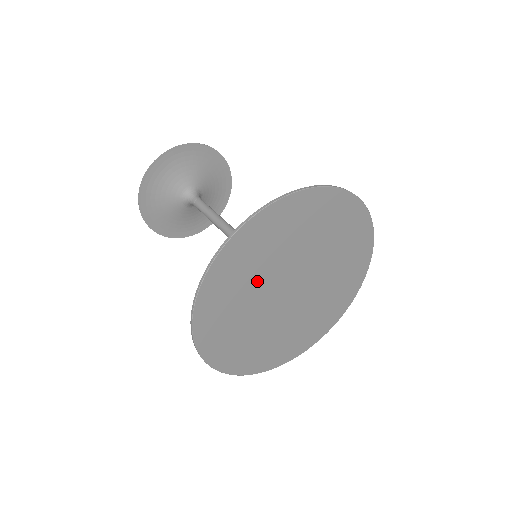
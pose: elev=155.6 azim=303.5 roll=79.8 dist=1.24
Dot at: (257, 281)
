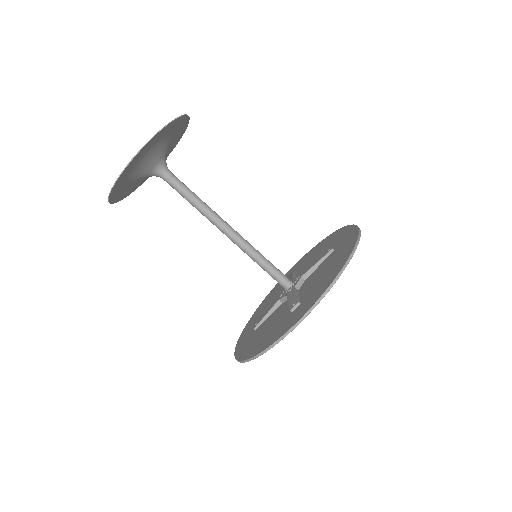
Dot at: occluded
